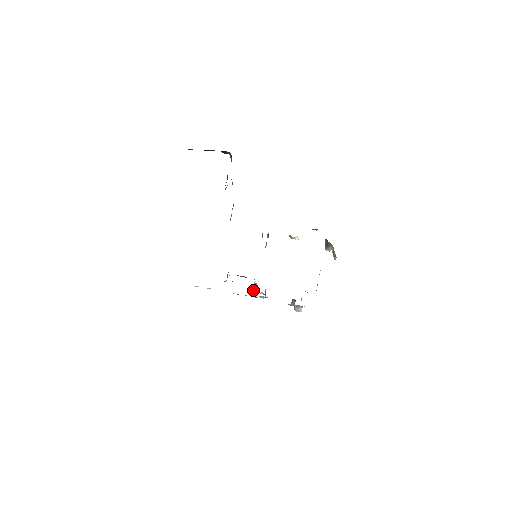
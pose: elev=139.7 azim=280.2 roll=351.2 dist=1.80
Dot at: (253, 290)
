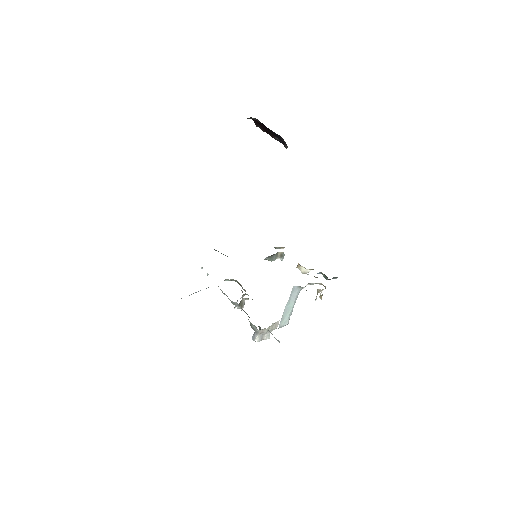
Dot at: (237, 300)
